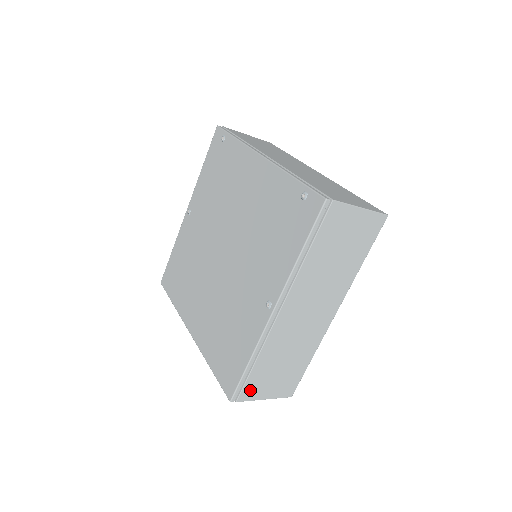
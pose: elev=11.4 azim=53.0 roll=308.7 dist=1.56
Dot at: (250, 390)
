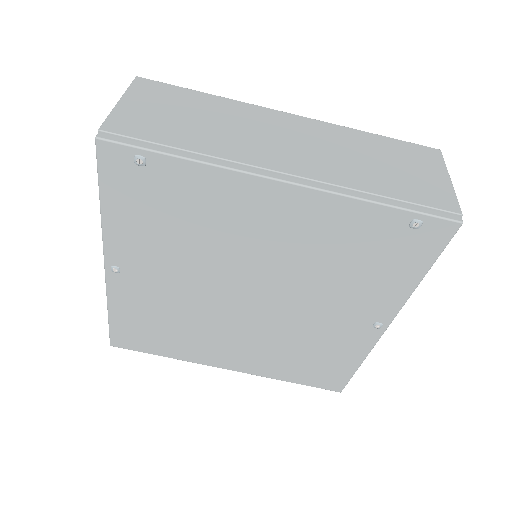
Dot at: occluded
